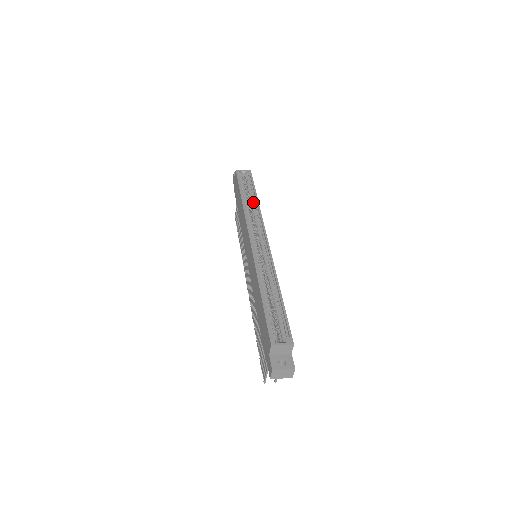
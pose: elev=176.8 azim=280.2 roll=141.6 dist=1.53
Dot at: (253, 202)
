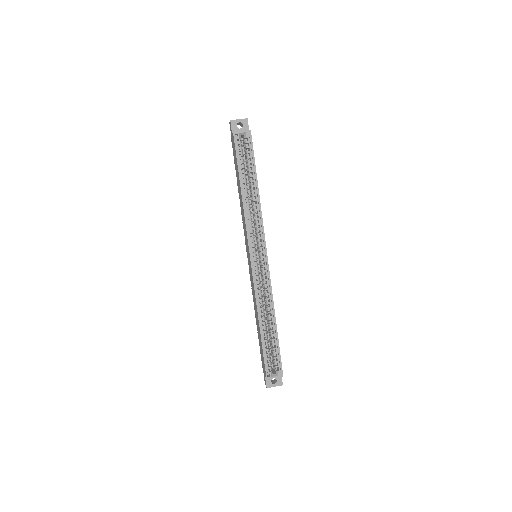
Dot at: (254, 195)
